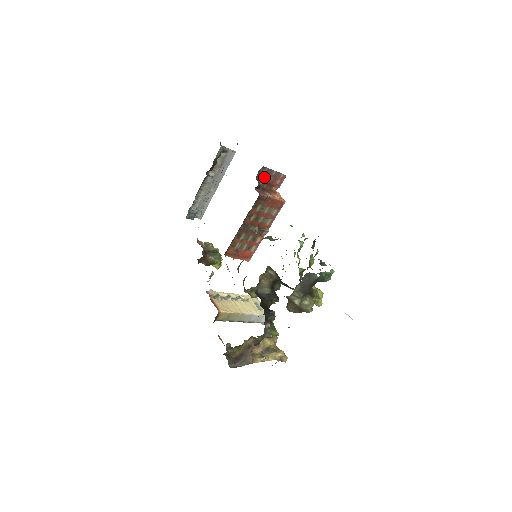
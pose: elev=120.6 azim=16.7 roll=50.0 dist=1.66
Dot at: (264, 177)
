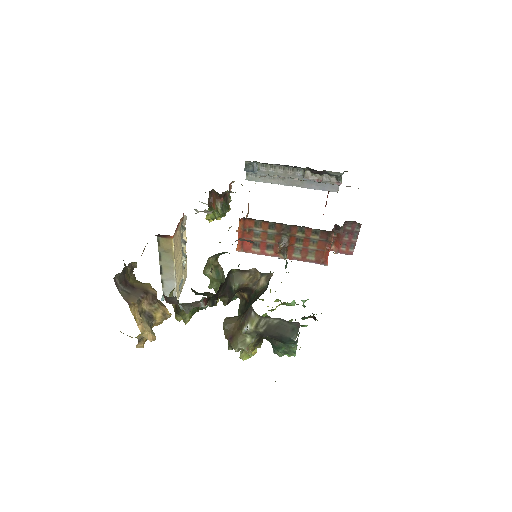
Dot at: (347, 230)
